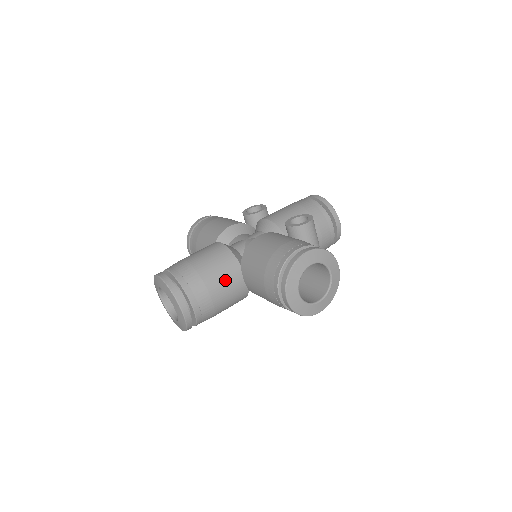
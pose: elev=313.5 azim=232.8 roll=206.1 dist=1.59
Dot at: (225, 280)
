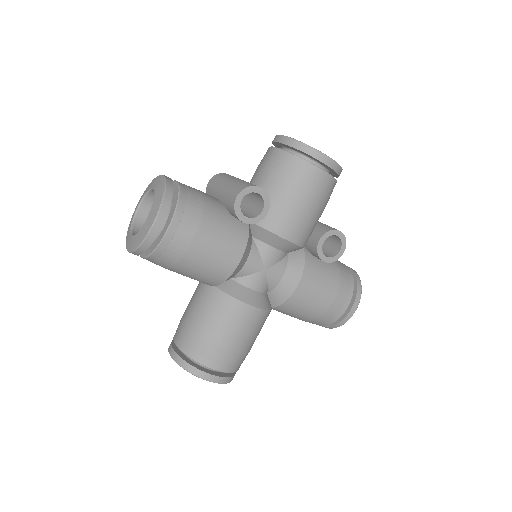
Dot at: occluded
